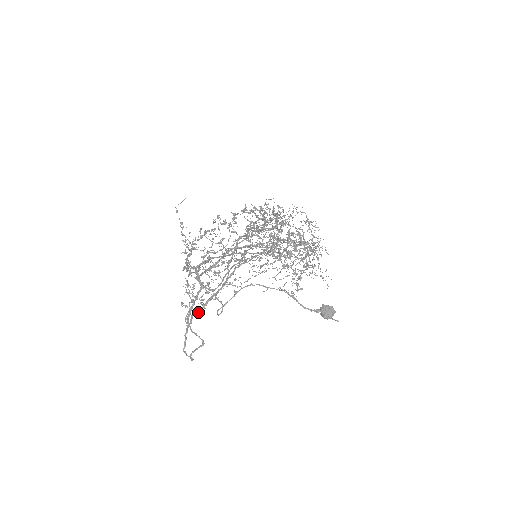
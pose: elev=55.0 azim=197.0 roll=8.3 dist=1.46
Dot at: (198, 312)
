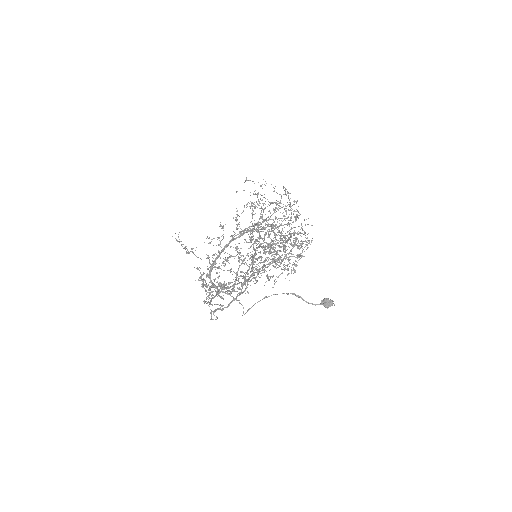
Dot at: (222, 310)
